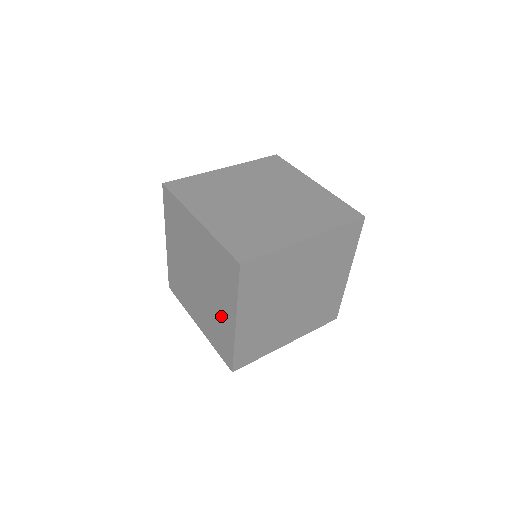
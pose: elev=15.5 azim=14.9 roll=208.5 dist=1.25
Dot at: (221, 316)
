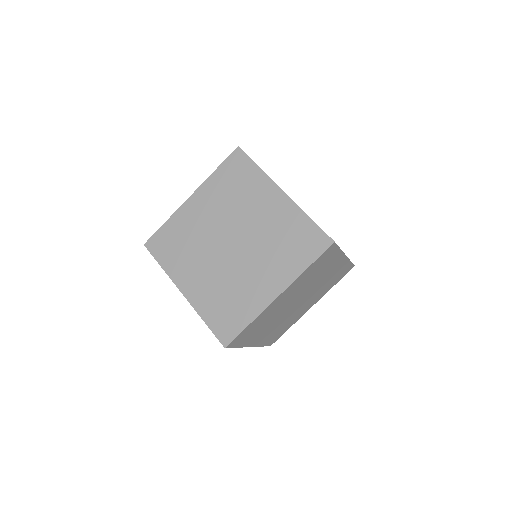
Dot at: occluded
